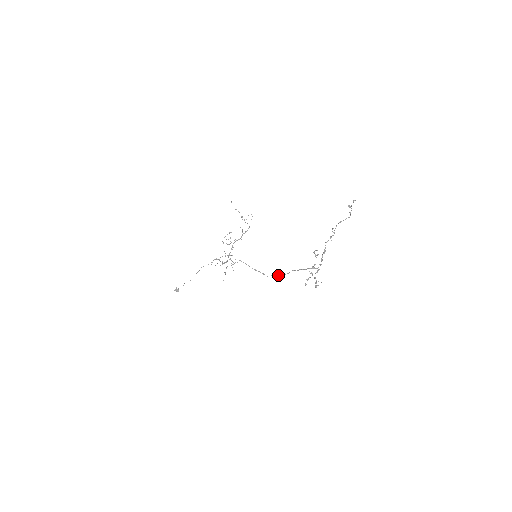
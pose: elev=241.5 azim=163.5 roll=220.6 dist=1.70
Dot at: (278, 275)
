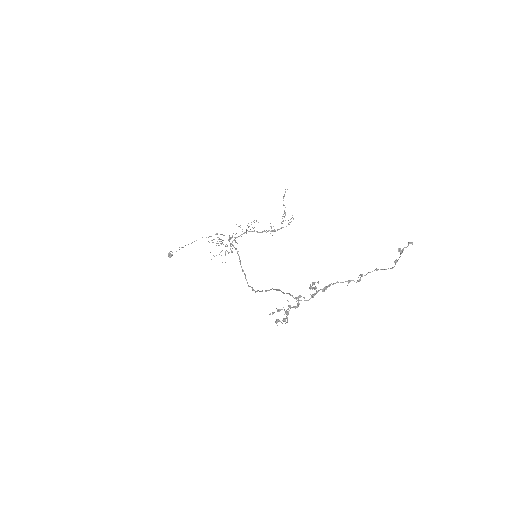
Dot at: occluded
